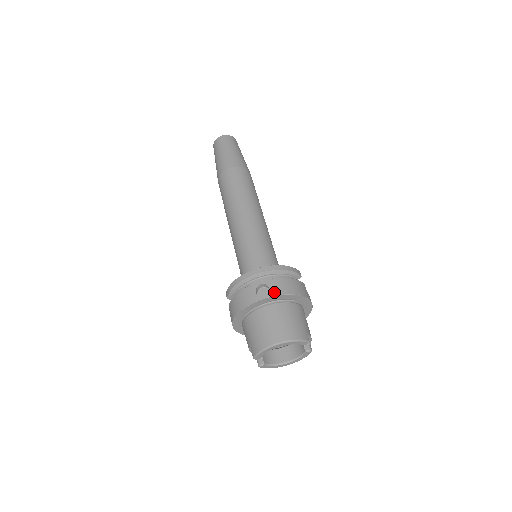
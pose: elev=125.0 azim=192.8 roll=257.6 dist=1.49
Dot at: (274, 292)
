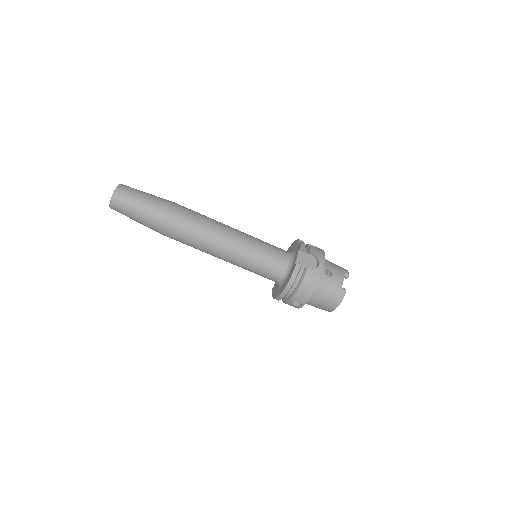
Dot at: (303, 302)
